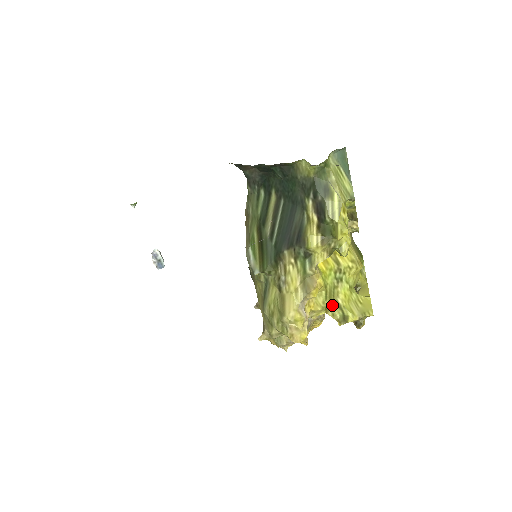
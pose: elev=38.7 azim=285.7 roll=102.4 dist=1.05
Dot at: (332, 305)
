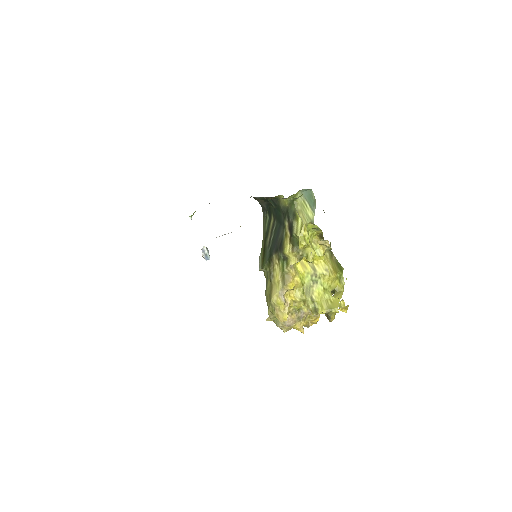
Dot at: (308, 299)
